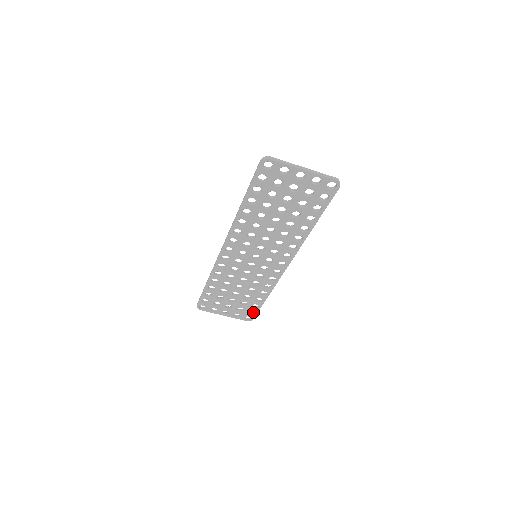
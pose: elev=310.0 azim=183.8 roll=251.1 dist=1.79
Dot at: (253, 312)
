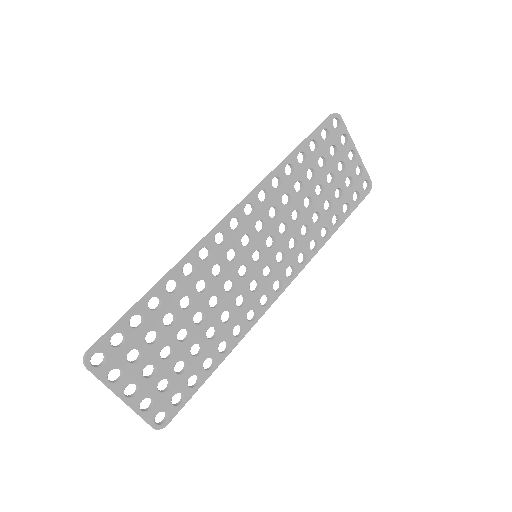
Dot at: (176, 403)
